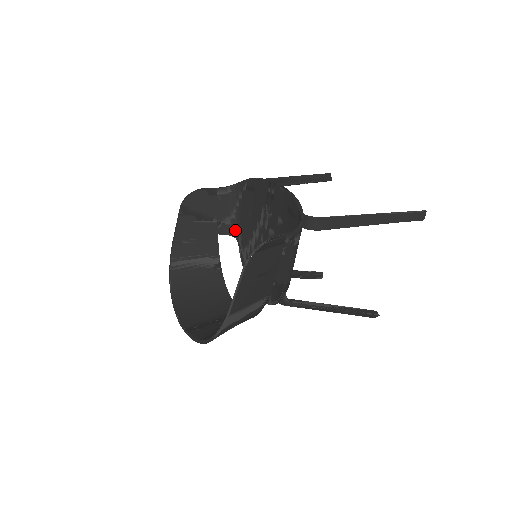
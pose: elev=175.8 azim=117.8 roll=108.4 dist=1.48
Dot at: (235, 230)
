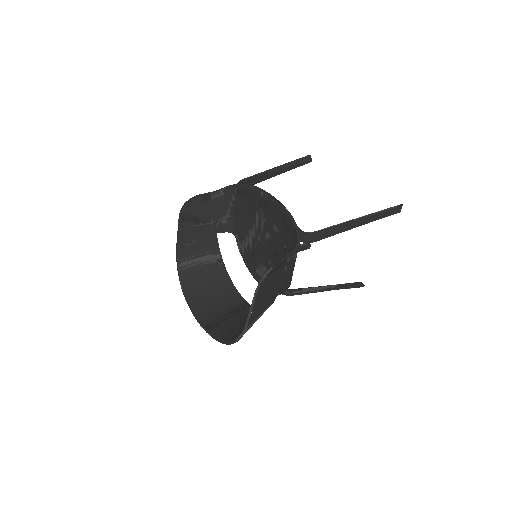
Dot at: (231, 227)
